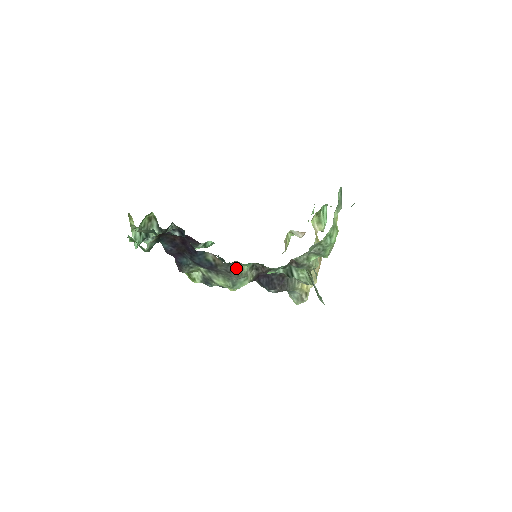
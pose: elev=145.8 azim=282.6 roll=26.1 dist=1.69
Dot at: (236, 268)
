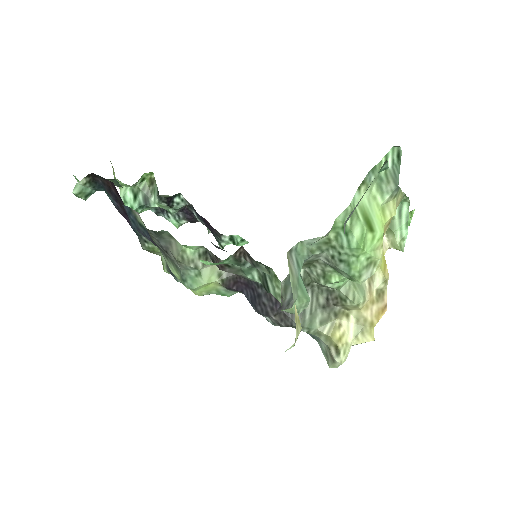
Dot at: (174, 247)
